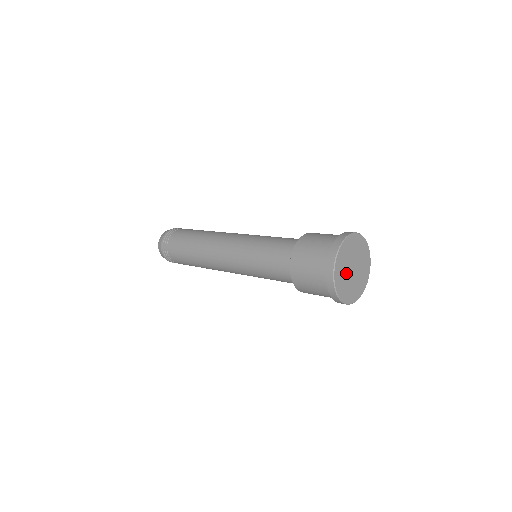
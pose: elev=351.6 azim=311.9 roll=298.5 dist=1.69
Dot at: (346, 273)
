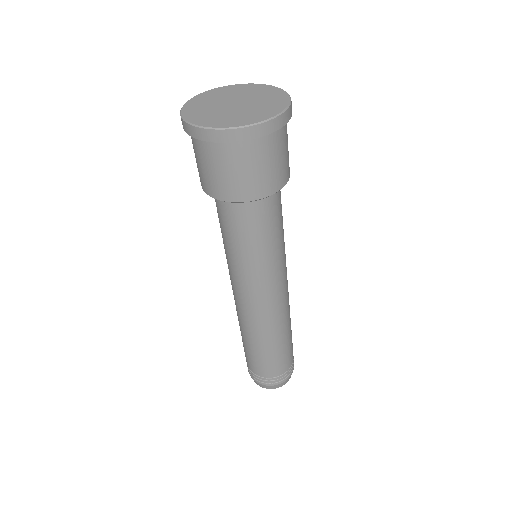
Dot at: (226, 113)
